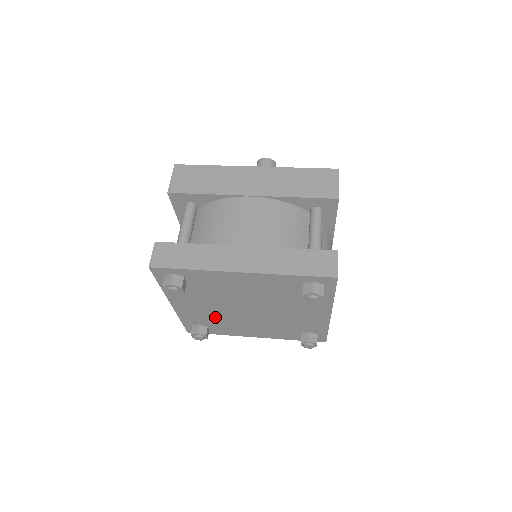
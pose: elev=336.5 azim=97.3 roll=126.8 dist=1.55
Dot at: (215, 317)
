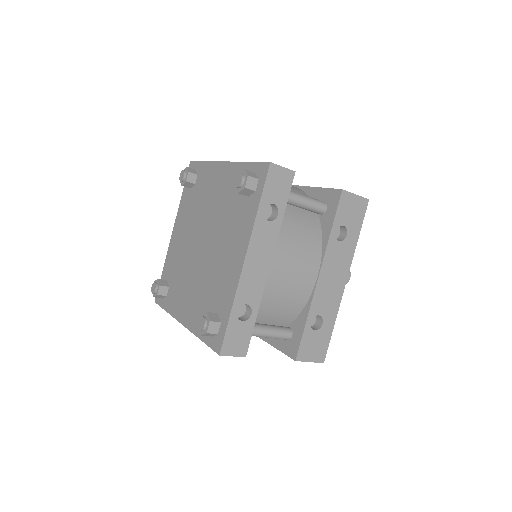
Dot at: (181, 262)
